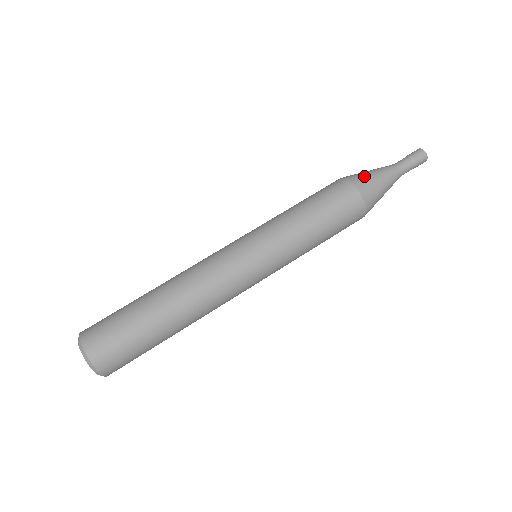
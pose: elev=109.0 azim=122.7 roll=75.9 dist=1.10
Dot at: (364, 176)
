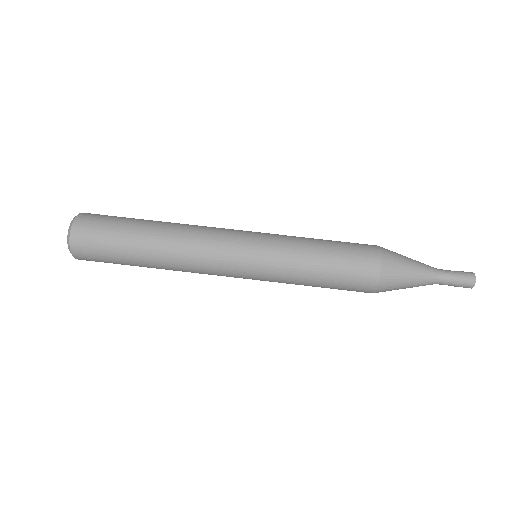
Dot at: (397, 277)
